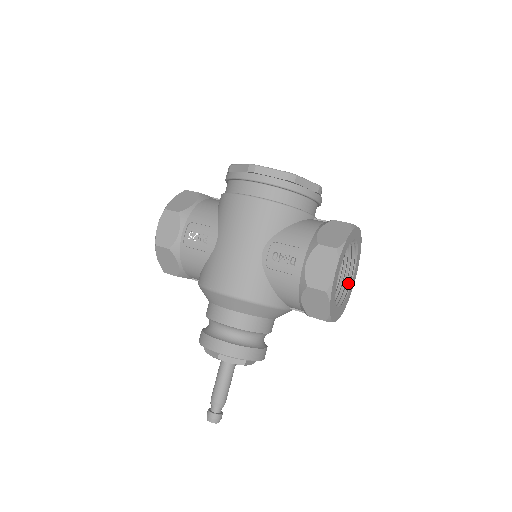
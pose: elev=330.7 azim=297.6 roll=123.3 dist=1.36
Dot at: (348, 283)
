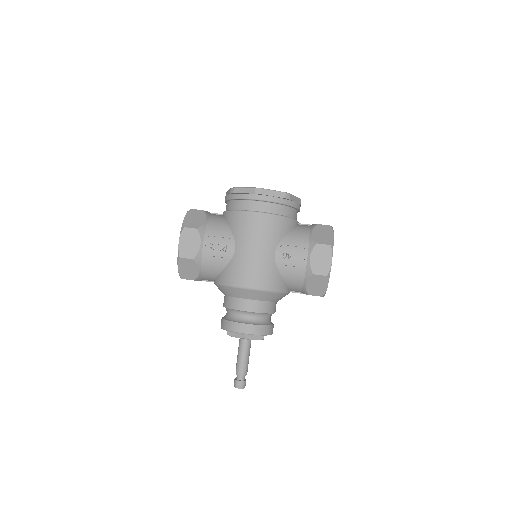
Dot at: occluded
